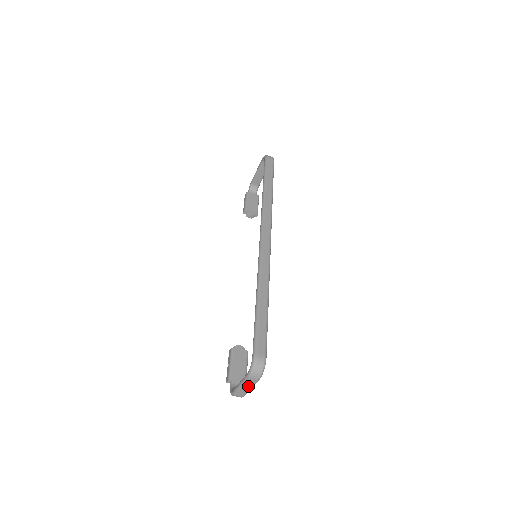
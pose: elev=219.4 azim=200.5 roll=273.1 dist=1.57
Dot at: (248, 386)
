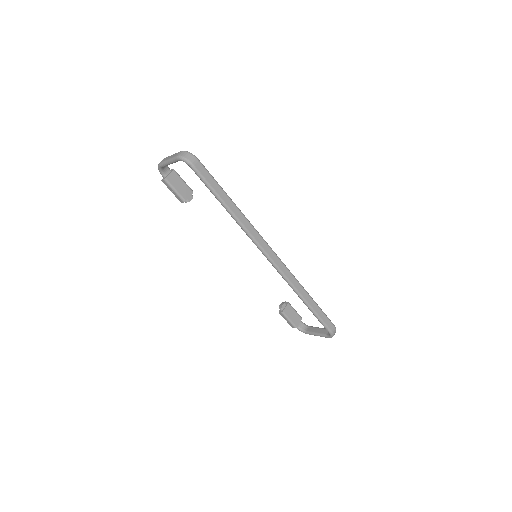
Dot at: occluded
